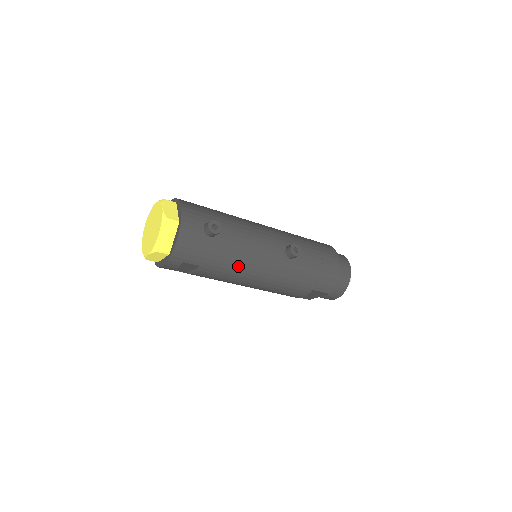
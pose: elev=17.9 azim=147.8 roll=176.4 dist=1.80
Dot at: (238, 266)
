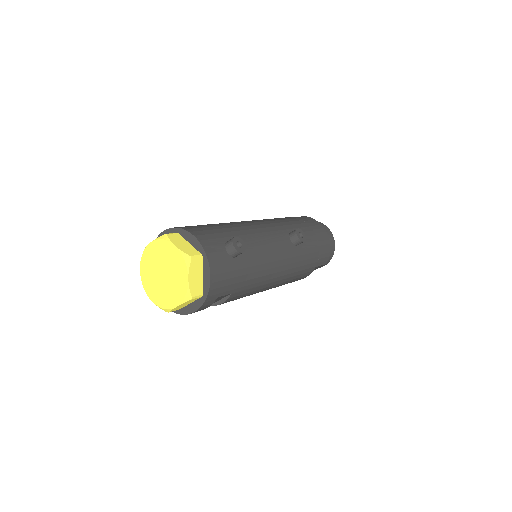
Dot at: (262, 276)
